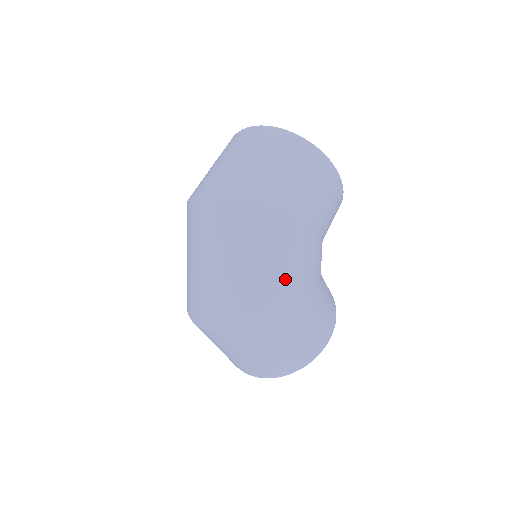
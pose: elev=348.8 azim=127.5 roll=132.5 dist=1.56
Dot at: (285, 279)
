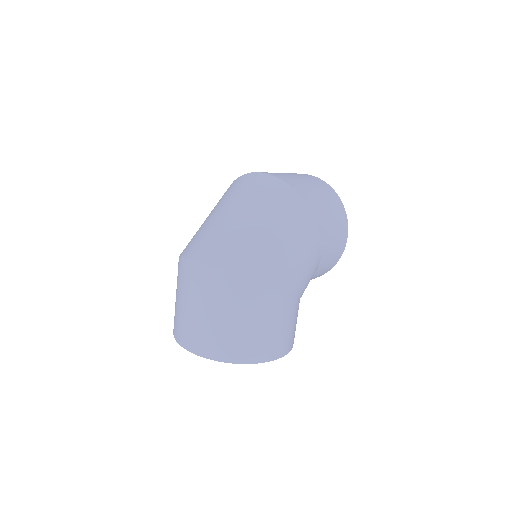
Dot at: (288, 257)
